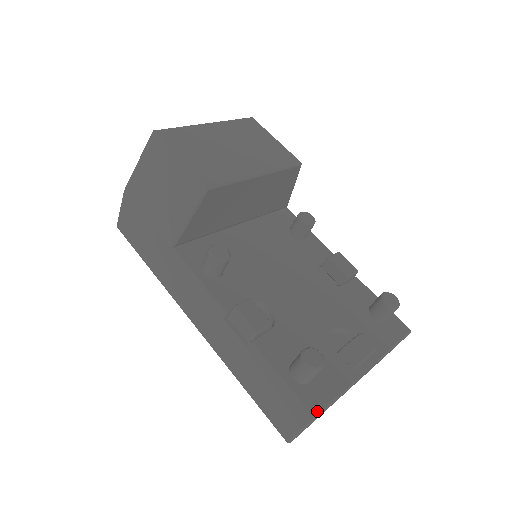
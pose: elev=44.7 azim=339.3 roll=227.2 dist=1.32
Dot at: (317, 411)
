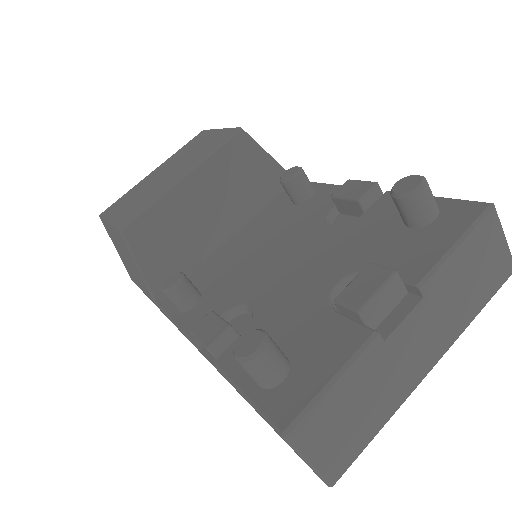
Dot at: (288, 421)
